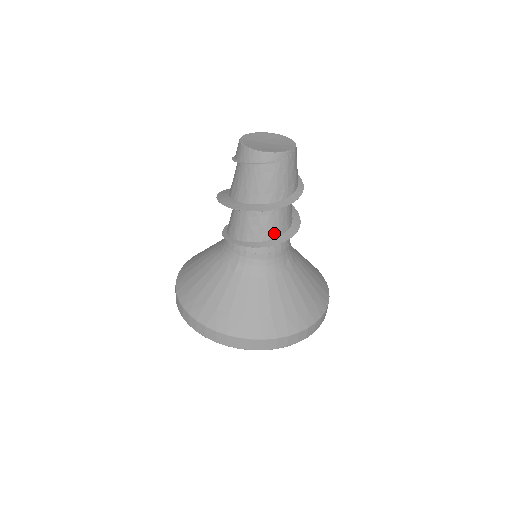
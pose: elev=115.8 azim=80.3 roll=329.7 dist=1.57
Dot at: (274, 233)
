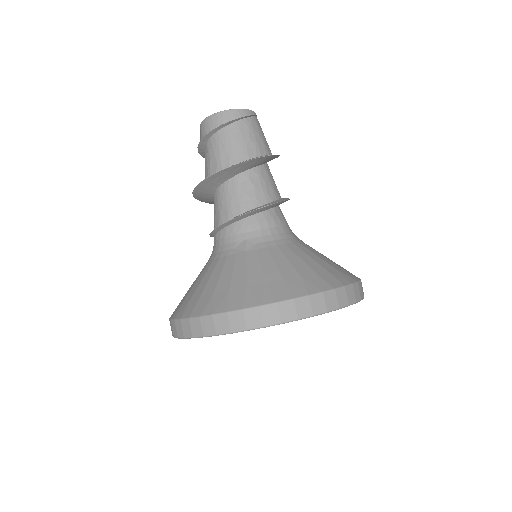
Dot at: (271, 196)
